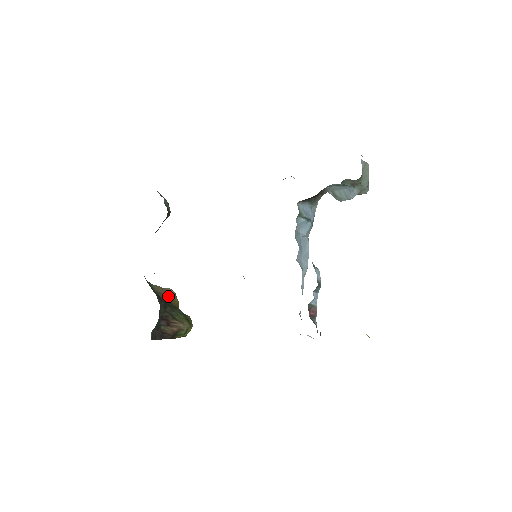
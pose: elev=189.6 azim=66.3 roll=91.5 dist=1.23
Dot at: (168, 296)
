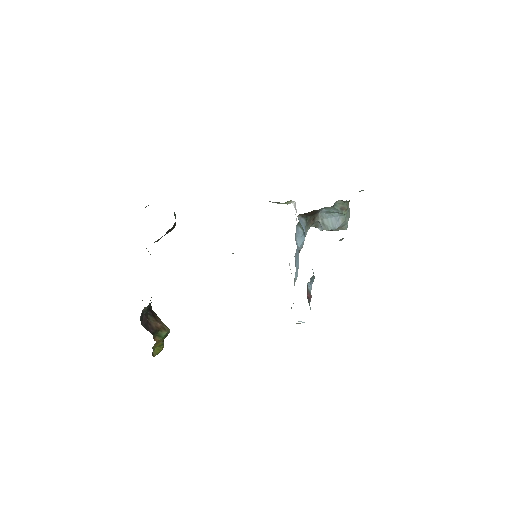
Dot at: occluded
